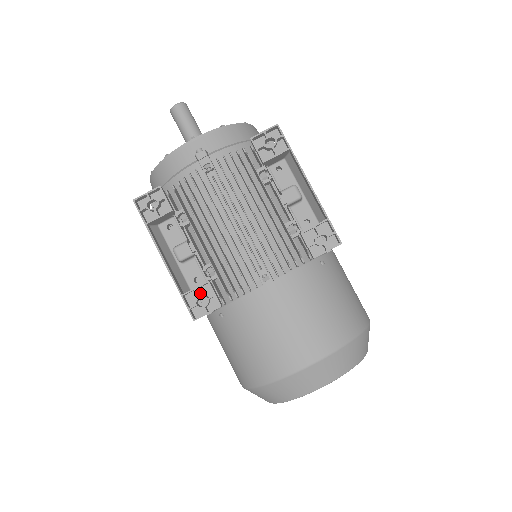
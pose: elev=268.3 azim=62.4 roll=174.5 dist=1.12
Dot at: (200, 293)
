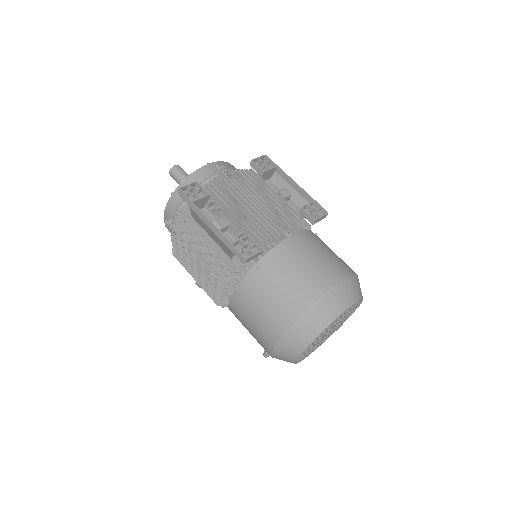
Dot at: (242, 246)
